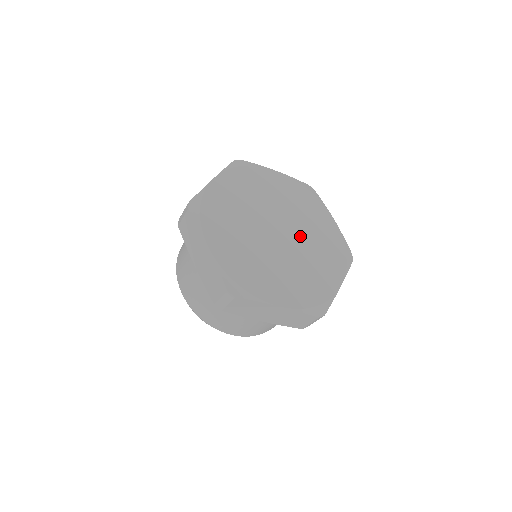
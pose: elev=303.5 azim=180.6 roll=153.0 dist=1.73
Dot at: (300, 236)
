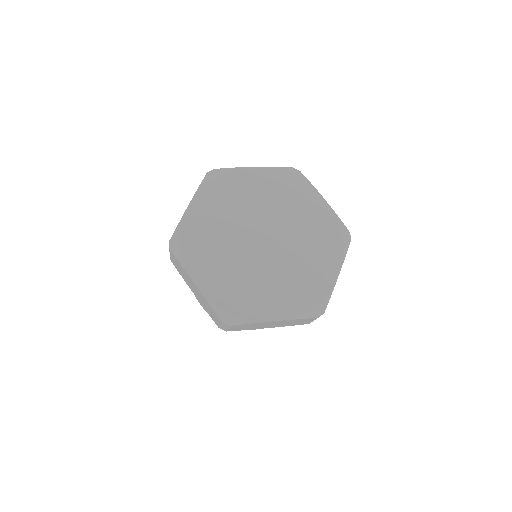
Dot at: (282, 257)
